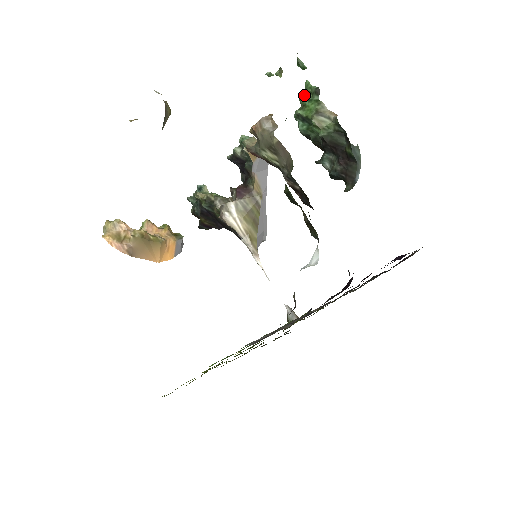
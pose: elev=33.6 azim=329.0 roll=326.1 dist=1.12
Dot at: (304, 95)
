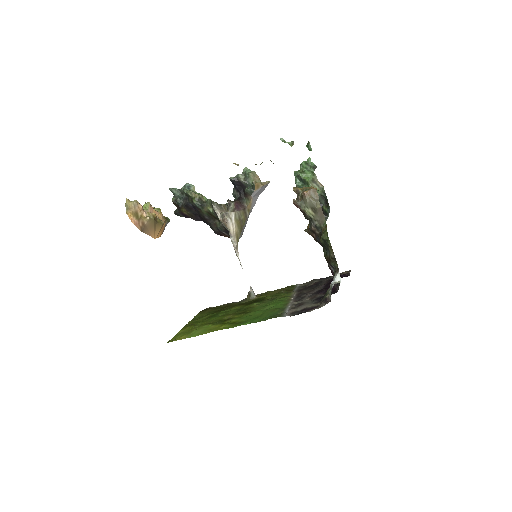
Dot at: (305, 165)
